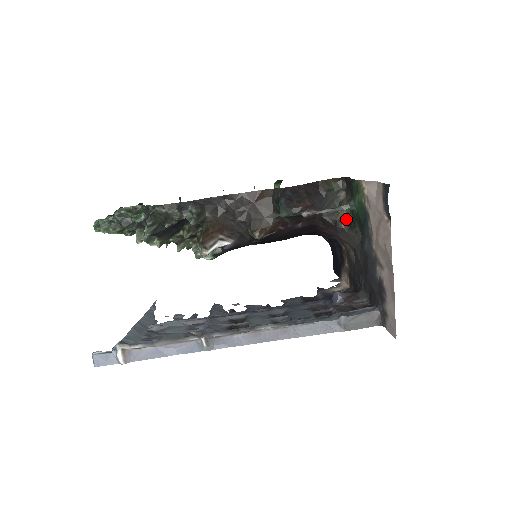
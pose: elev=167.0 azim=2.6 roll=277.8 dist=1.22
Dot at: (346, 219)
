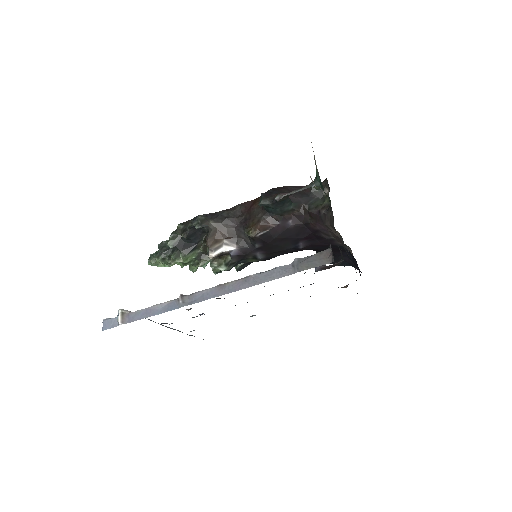
Dot at: (327, 206)
